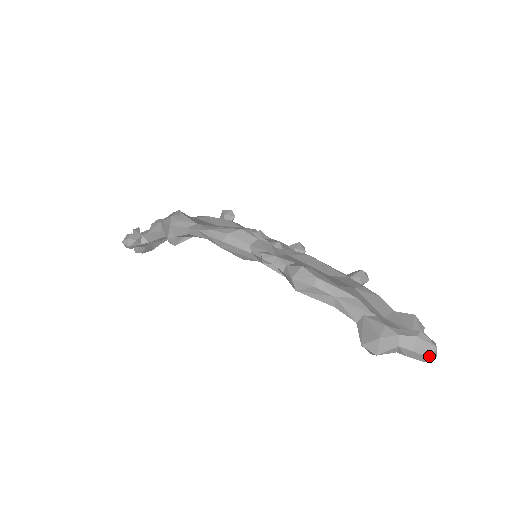
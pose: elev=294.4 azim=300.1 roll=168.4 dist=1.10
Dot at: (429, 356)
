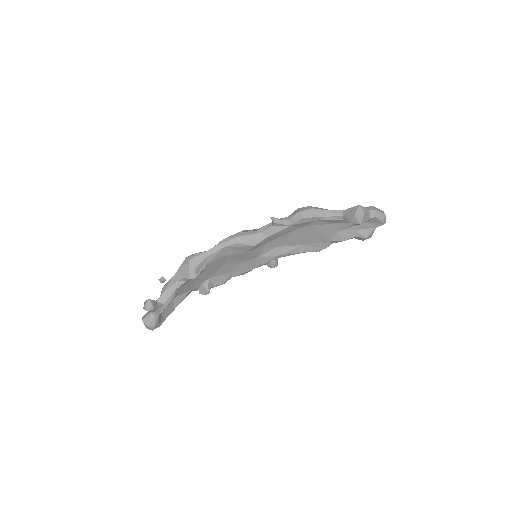
Dot at: (384, 214)
